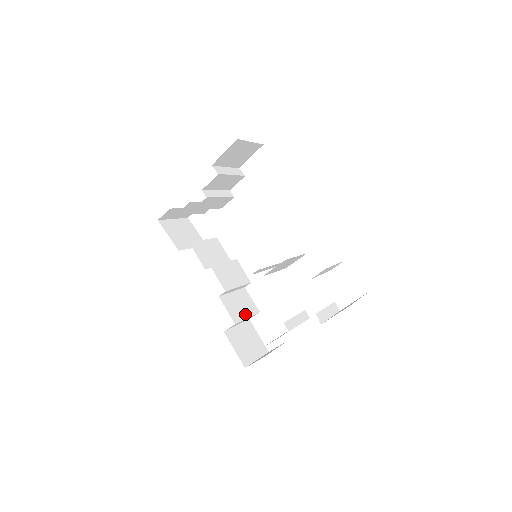
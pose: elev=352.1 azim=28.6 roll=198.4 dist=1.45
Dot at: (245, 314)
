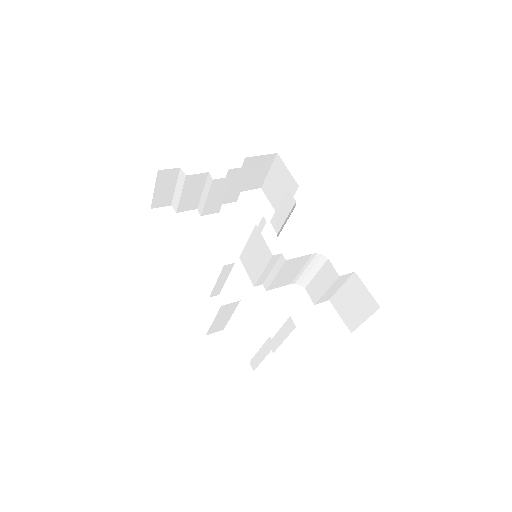
Dot at: occluded
